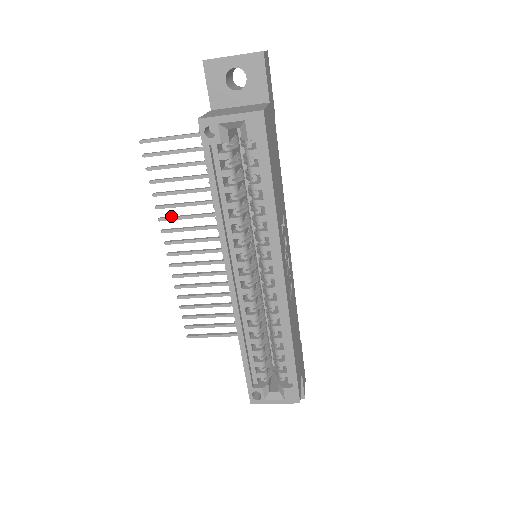
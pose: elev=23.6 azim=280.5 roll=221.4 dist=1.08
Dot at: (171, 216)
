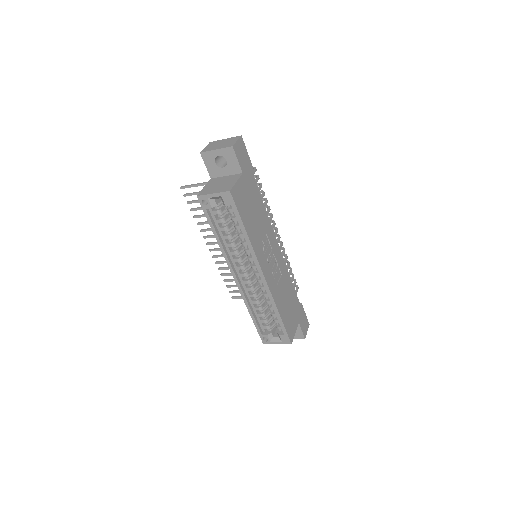
Dot at: (207, 228)
